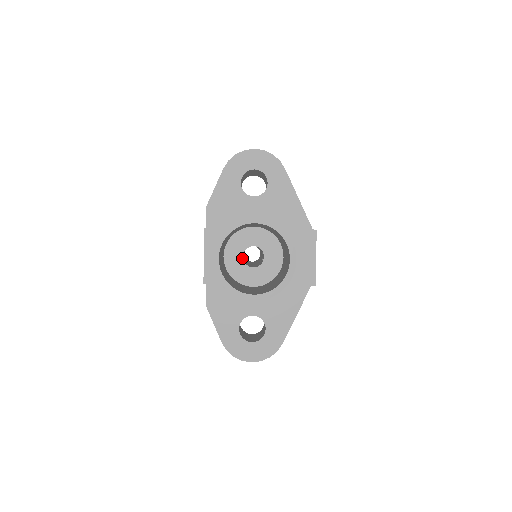
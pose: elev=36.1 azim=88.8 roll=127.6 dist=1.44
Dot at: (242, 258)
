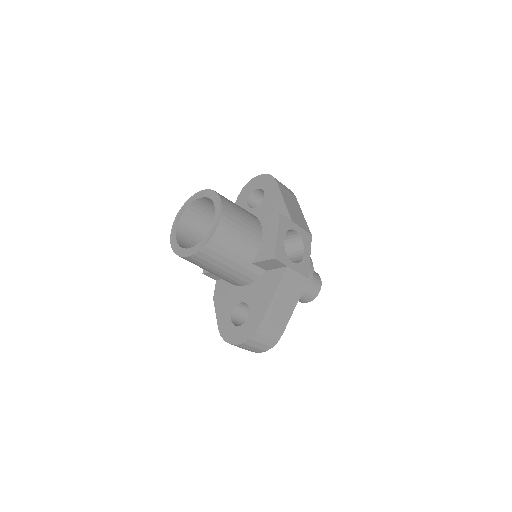
Dot at: occluded
